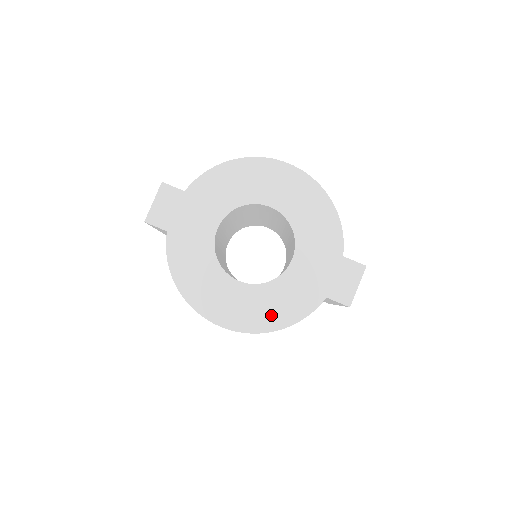
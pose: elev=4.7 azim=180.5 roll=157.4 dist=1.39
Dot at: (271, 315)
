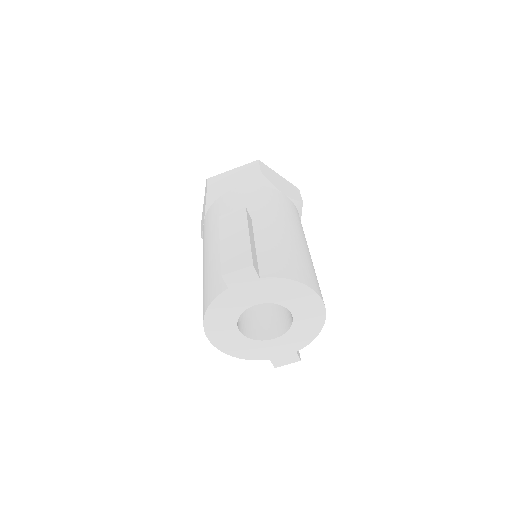
Dot at: (238, 350)
